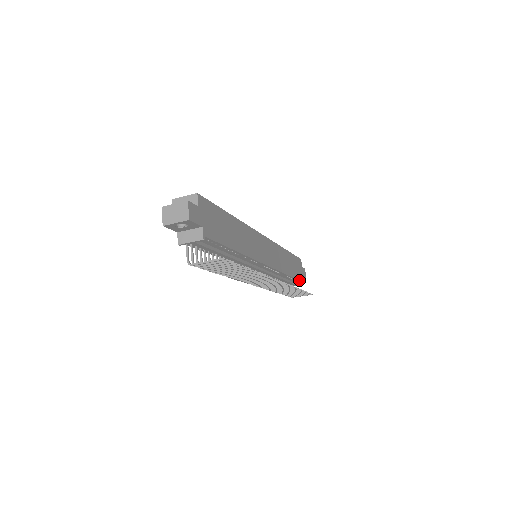
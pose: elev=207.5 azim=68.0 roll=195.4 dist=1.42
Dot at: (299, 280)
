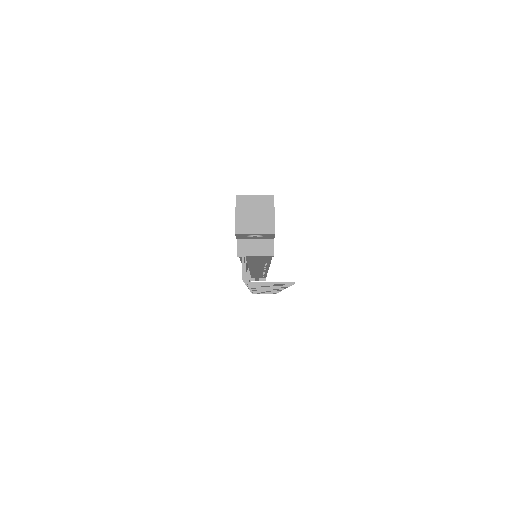
Dot at: occluded
